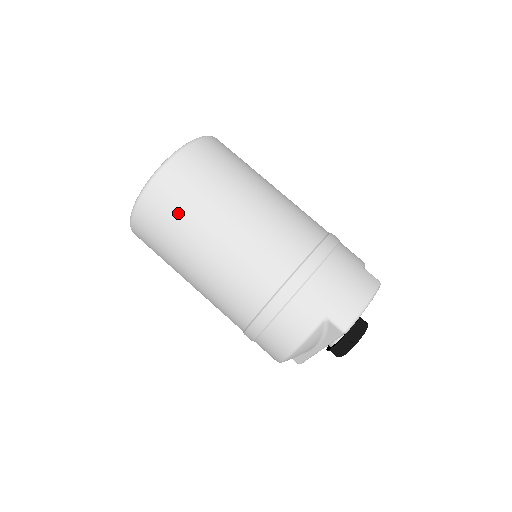
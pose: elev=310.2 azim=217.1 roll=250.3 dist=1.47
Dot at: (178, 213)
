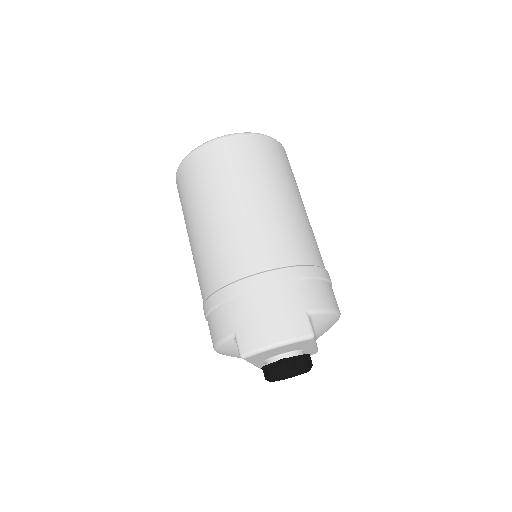
Dot at: (188, 193)
